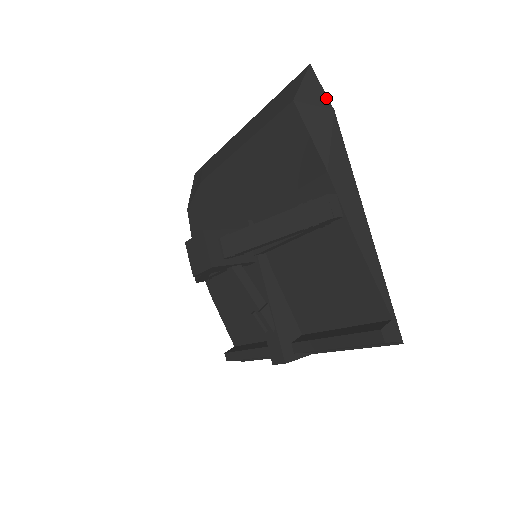
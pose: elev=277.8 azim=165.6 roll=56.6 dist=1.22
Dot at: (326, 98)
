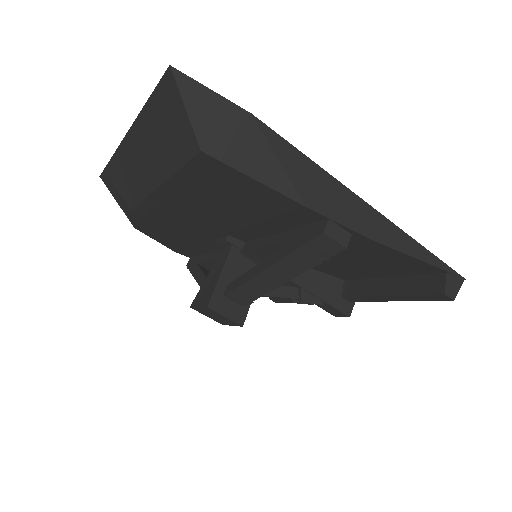
Dot at: (229, 104)
